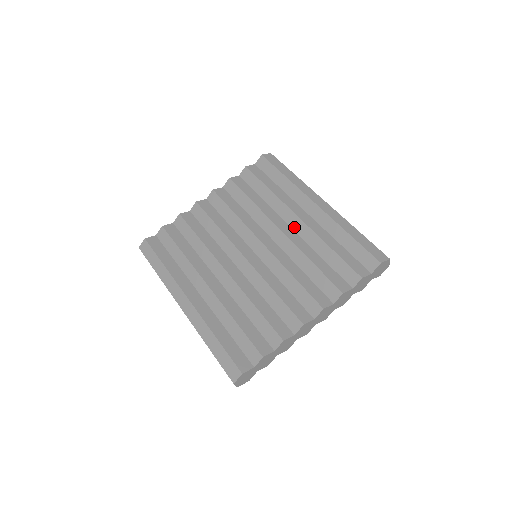
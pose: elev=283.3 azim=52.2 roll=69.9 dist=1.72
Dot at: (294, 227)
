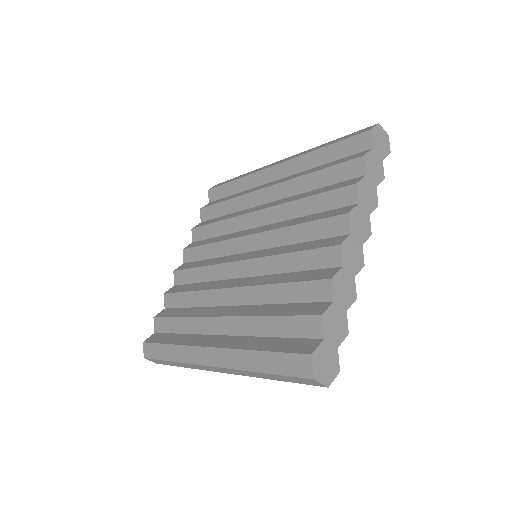
Dot at: (271, 199)
